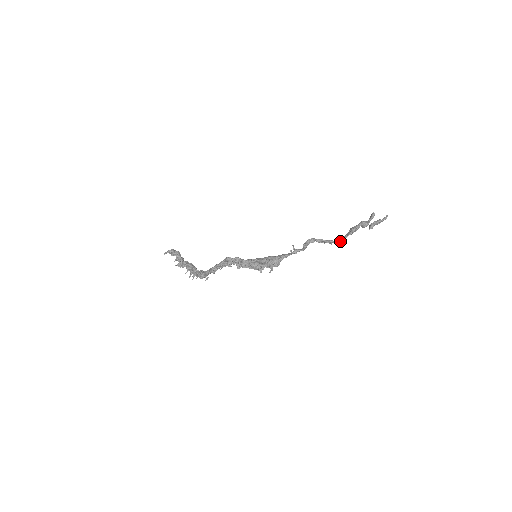
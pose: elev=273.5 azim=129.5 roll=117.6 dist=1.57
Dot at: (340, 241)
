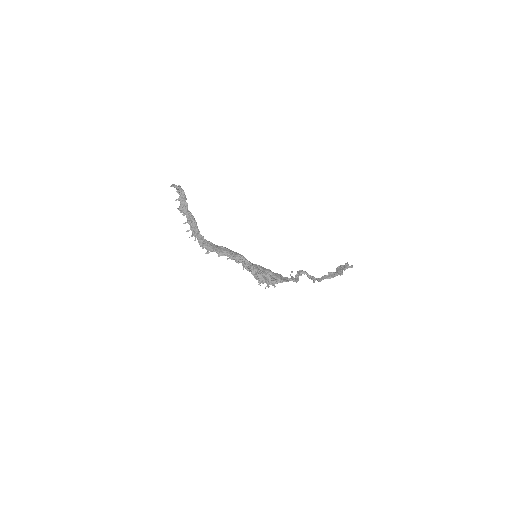
Dot at: (319, 281)
